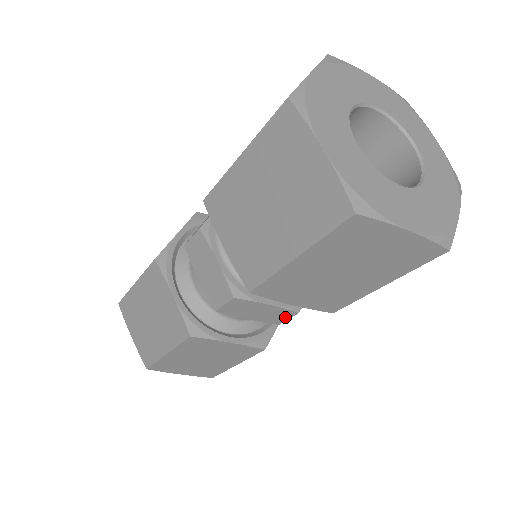
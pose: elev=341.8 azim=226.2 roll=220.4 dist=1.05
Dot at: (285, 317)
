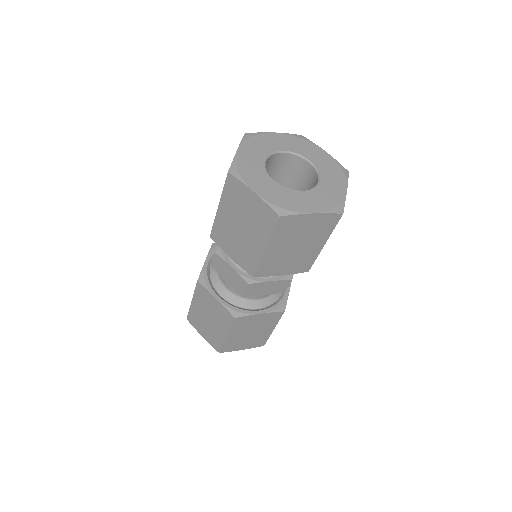
Dot at: (286, 285)
